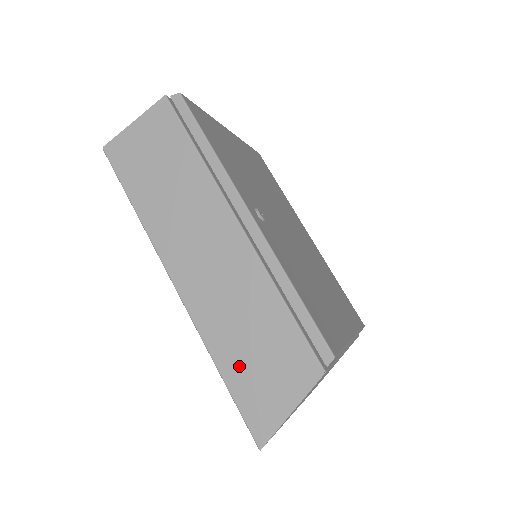
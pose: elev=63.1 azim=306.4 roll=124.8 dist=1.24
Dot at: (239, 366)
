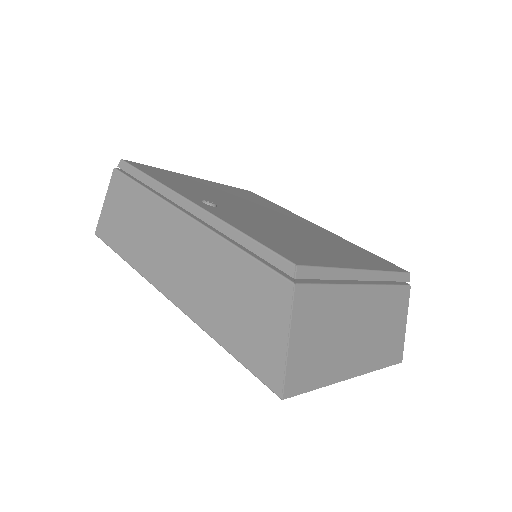
Dot at: (233, 330)
